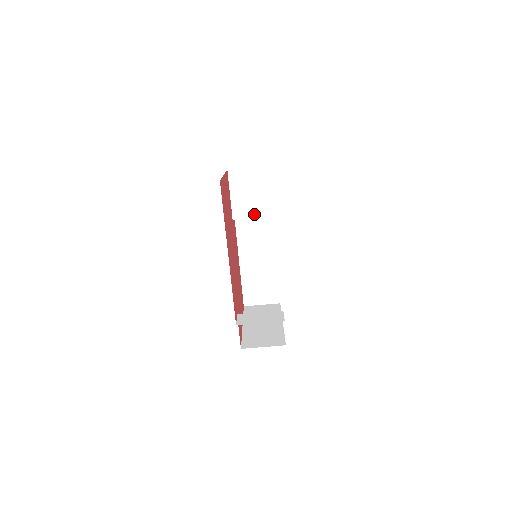
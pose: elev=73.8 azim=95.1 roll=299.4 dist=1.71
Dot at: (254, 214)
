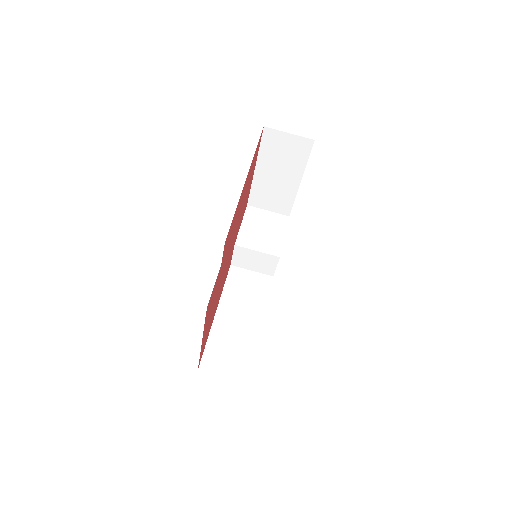
Dot at: (259, 248)
